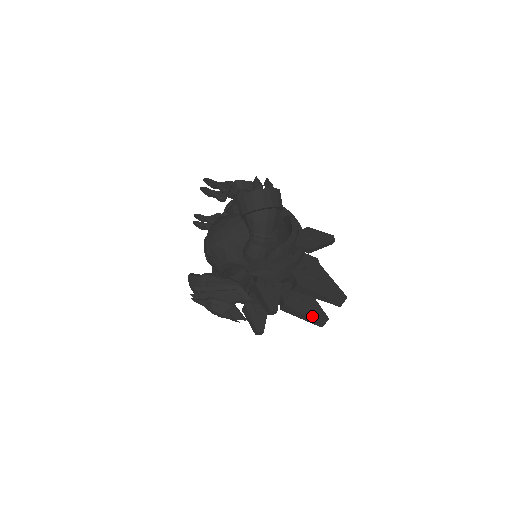
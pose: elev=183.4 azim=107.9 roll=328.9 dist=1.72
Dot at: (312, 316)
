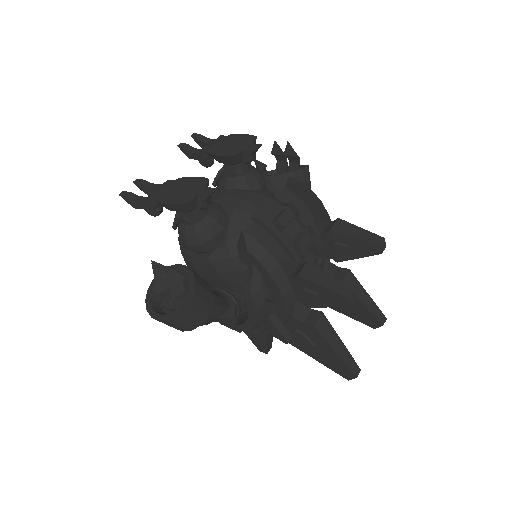
Dot at: (355, 318)
